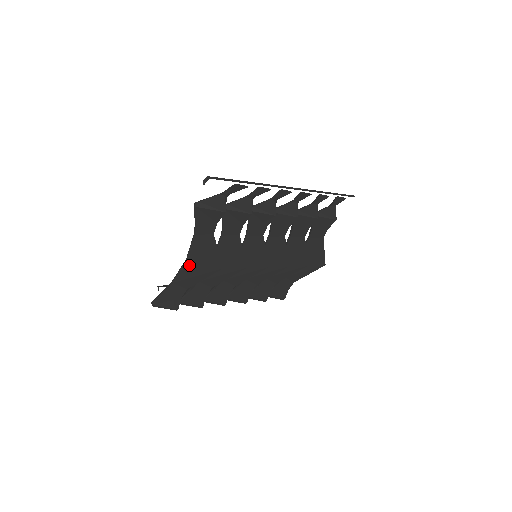
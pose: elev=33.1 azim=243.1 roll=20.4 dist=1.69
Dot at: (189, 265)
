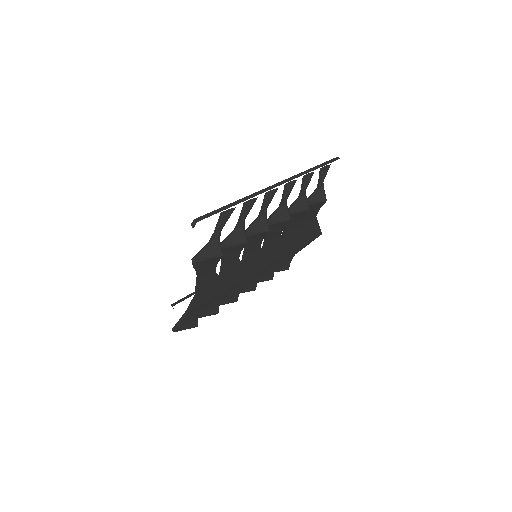
Dot at: (199, 298)
